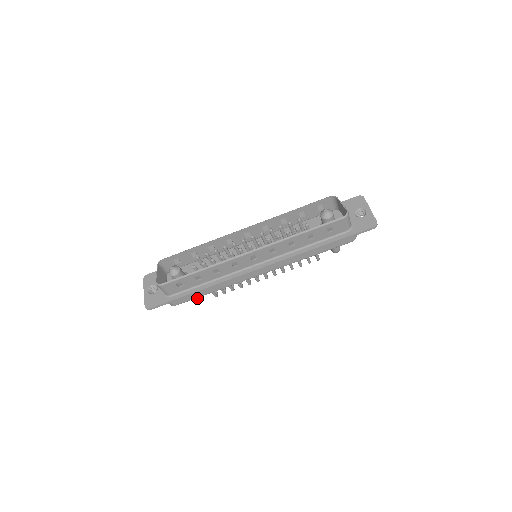
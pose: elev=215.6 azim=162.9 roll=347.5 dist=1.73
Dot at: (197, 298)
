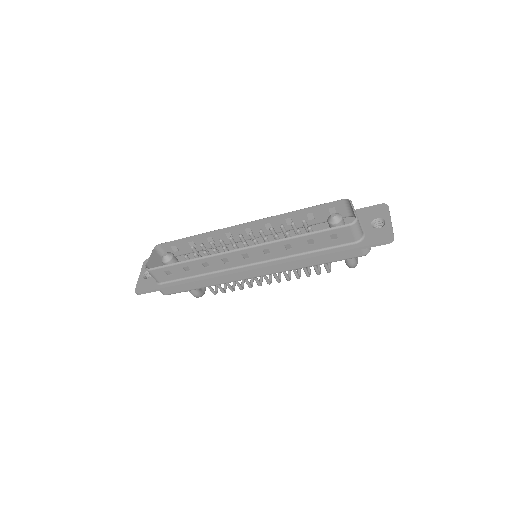
Dot at: (194, 292)
